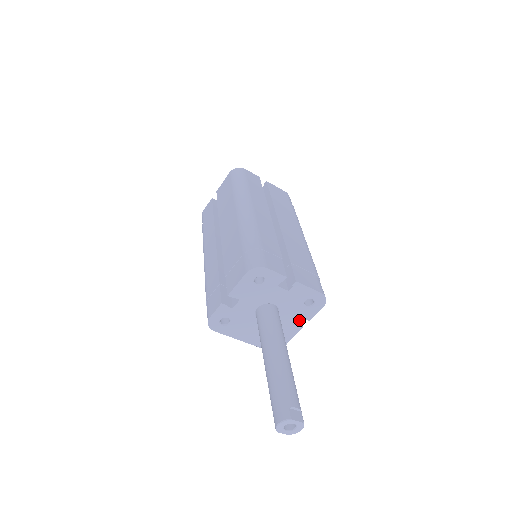
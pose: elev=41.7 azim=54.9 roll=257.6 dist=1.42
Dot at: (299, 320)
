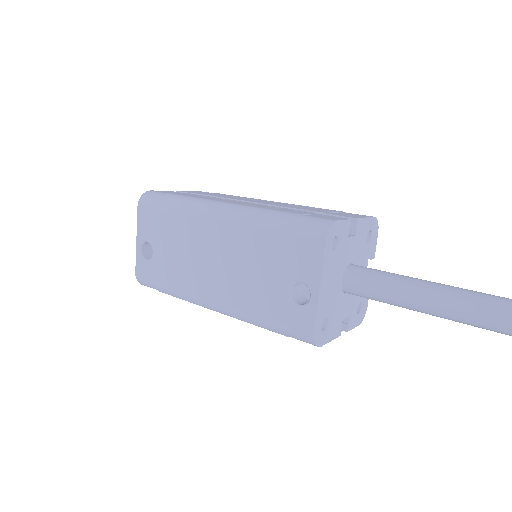
Dot at: occluded
